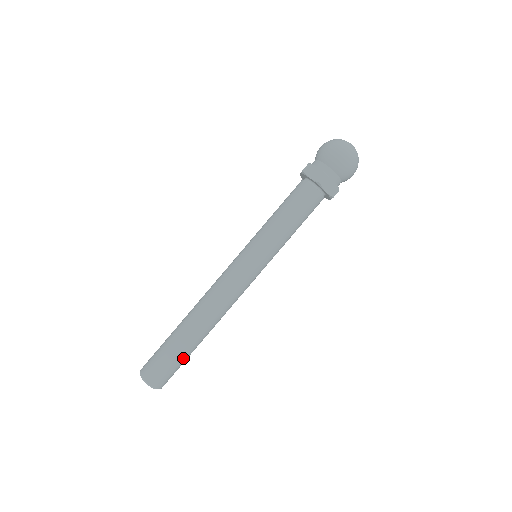
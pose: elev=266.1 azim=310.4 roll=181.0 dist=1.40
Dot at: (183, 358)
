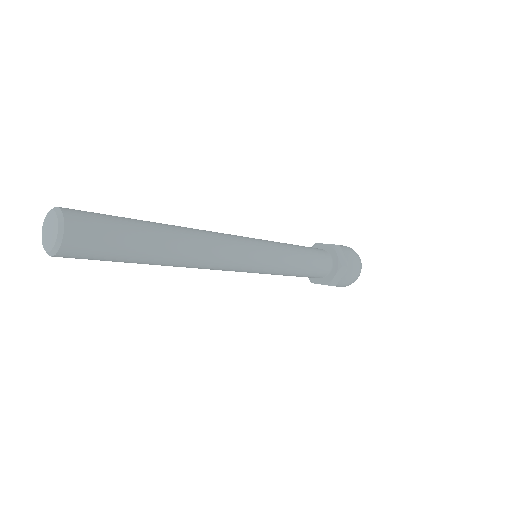
Dot at: (124, 256)
